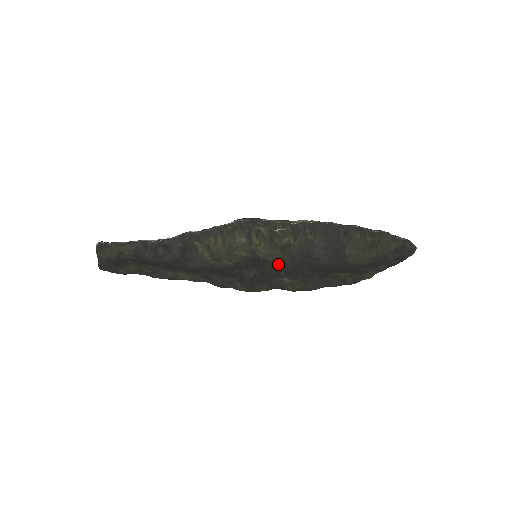
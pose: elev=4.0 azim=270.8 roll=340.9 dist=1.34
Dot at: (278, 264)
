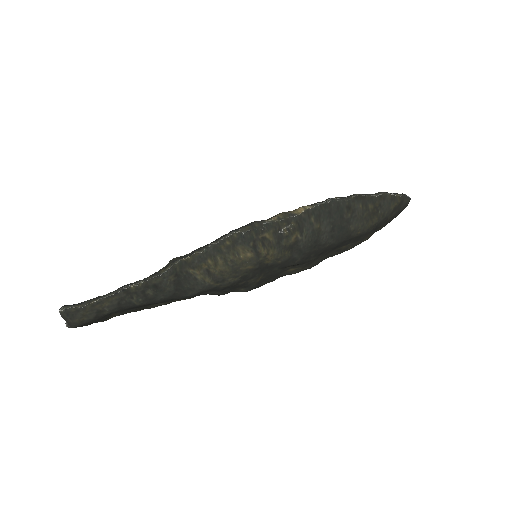
Dot at: (286, 263)
